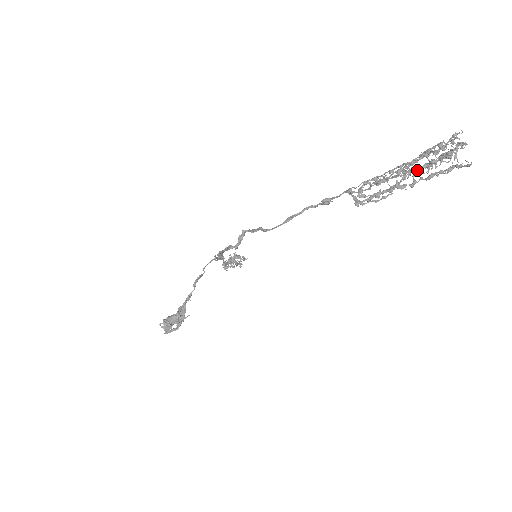
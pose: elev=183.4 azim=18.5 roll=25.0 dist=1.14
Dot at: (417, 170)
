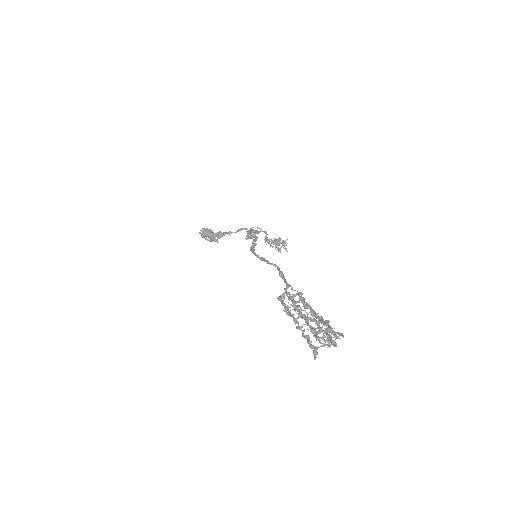
Dot at: (308, 324)
